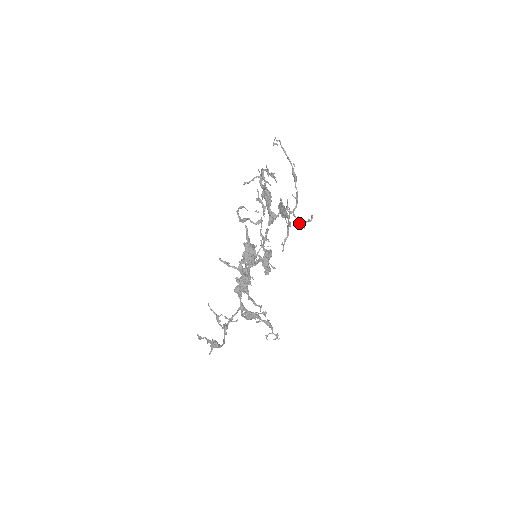
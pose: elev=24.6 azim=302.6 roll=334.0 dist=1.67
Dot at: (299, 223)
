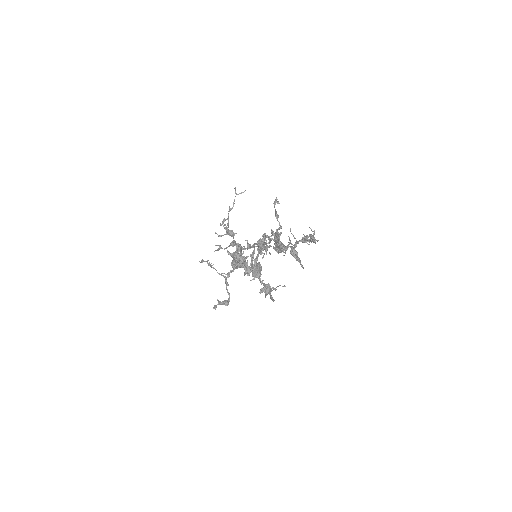
Dot at: occluded
